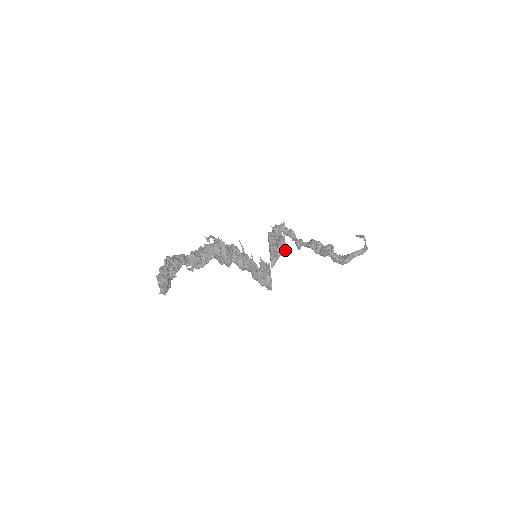
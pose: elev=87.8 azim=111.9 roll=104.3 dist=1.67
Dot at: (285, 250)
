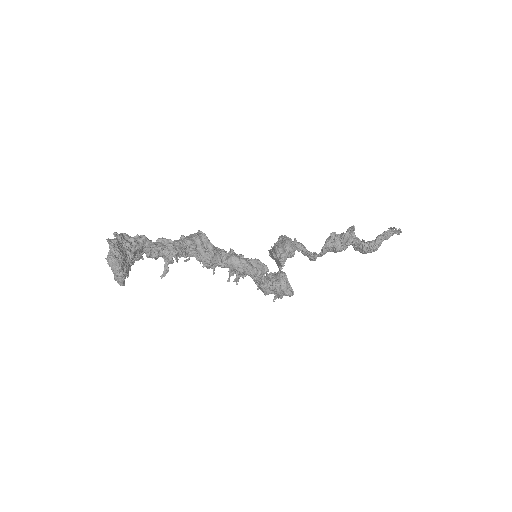
Dot at: (293, 247)
